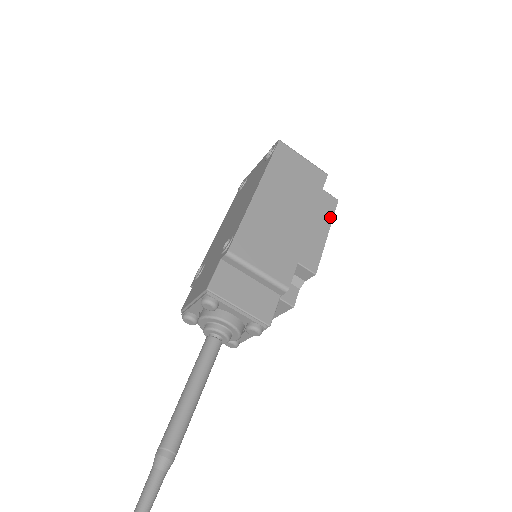
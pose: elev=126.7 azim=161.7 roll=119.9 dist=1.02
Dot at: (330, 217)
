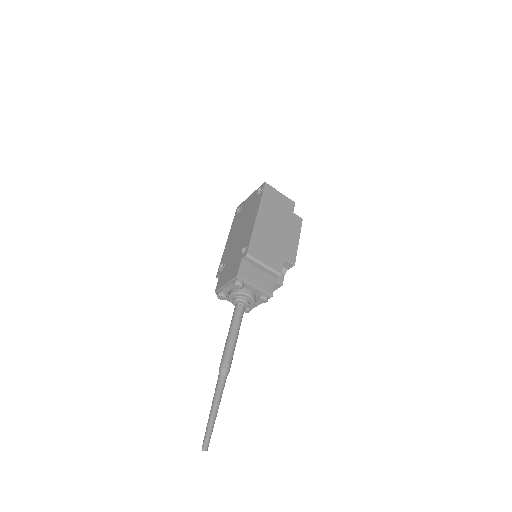
Dot at: (299, 230)
